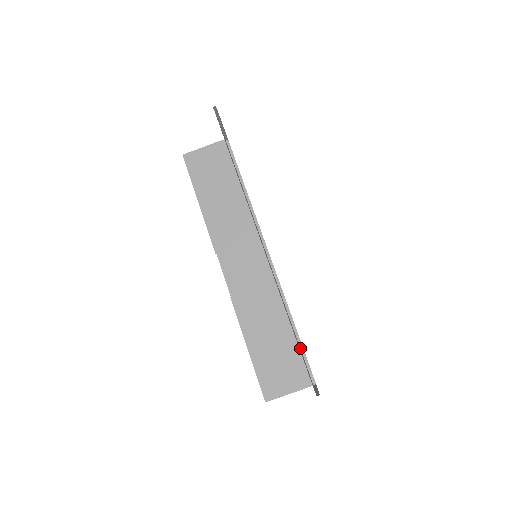
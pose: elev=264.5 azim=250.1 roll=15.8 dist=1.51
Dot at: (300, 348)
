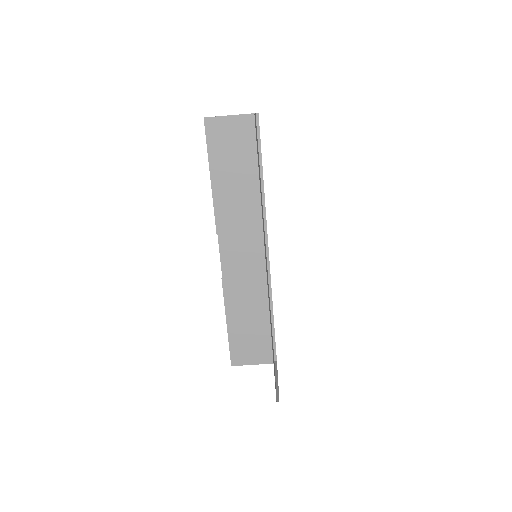
Dot at: (272, 332)
